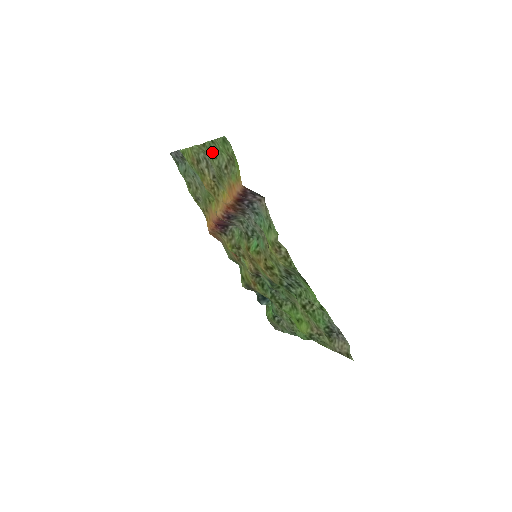
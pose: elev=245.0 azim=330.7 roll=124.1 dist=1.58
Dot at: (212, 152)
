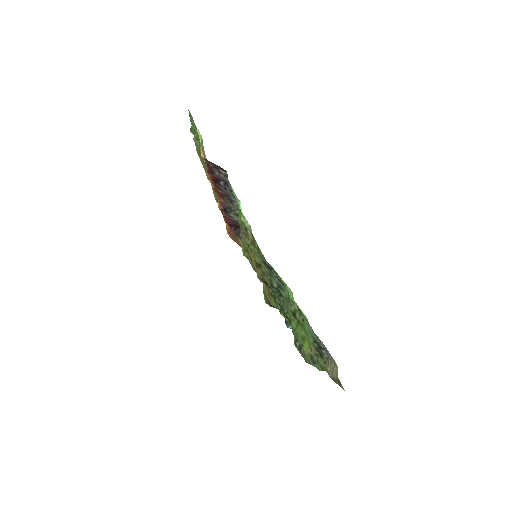
Dot at: (195, 134)
